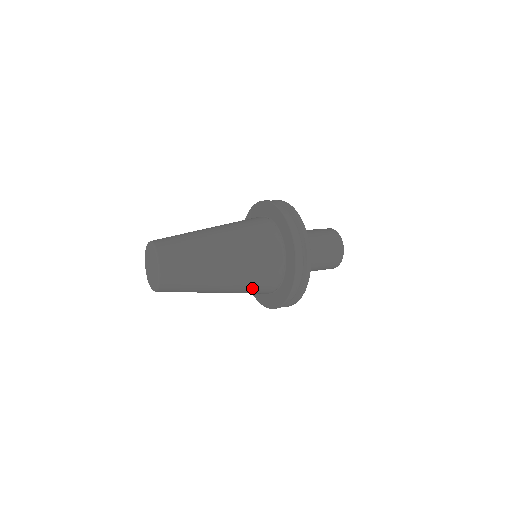
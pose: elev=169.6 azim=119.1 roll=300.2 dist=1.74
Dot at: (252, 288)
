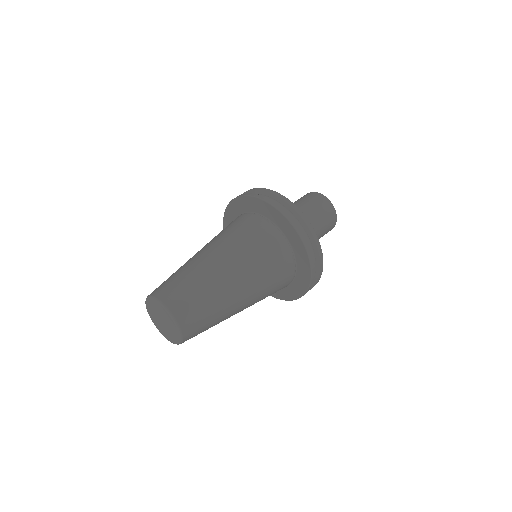
Dot at: (271, 287)
